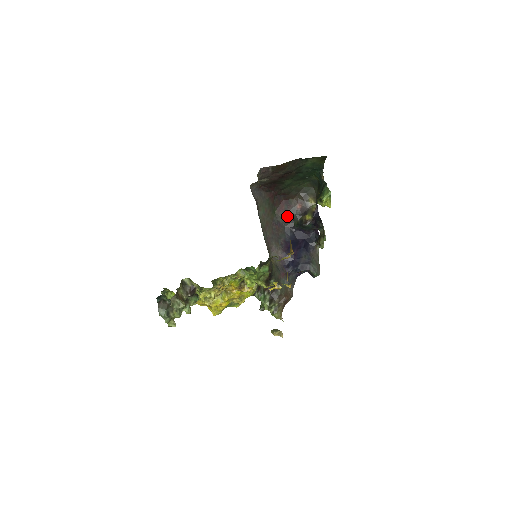
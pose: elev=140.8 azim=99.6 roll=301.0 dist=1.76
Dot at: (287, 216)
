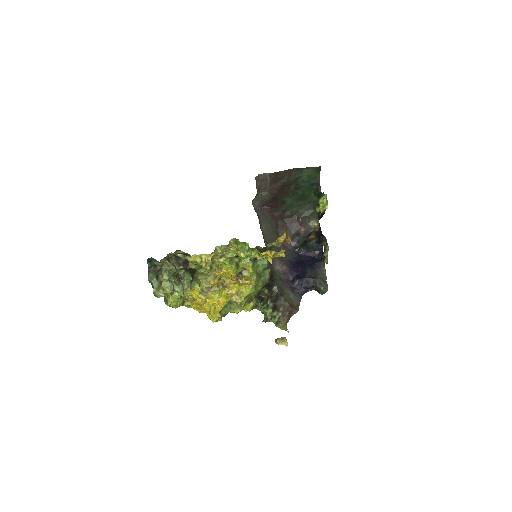
Dot at: (291, 239)
